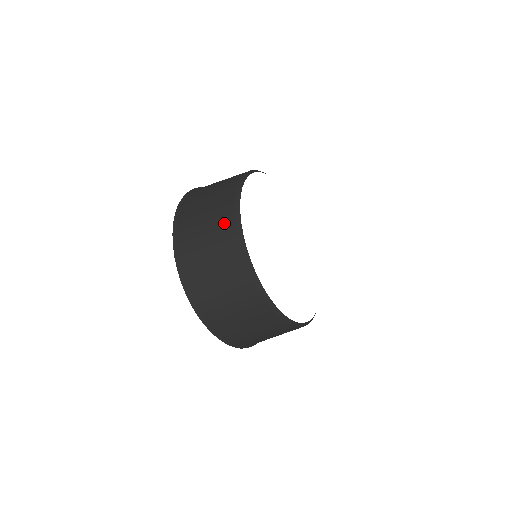
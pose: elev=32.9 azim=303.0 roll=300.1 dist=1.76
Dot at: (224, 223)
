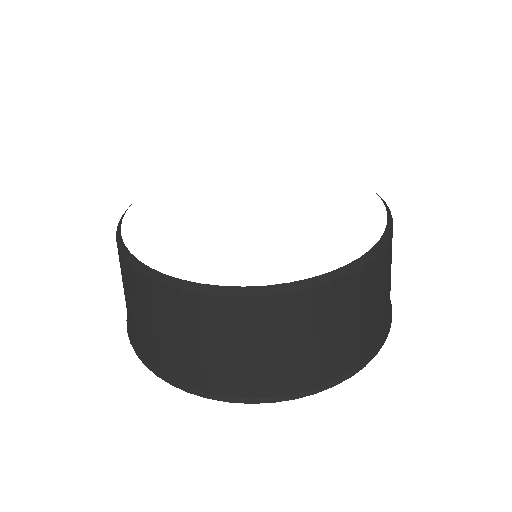
Dot at: (193, 312)
